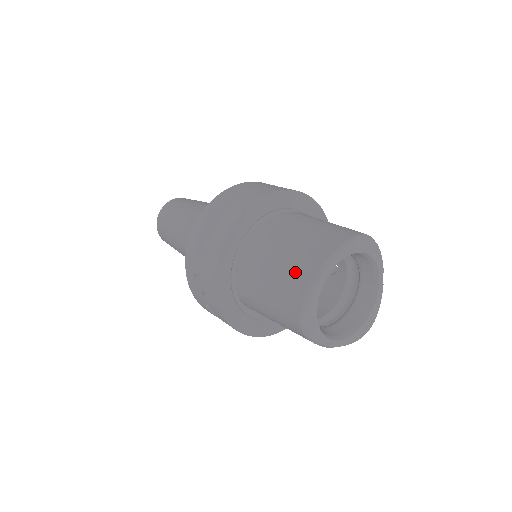
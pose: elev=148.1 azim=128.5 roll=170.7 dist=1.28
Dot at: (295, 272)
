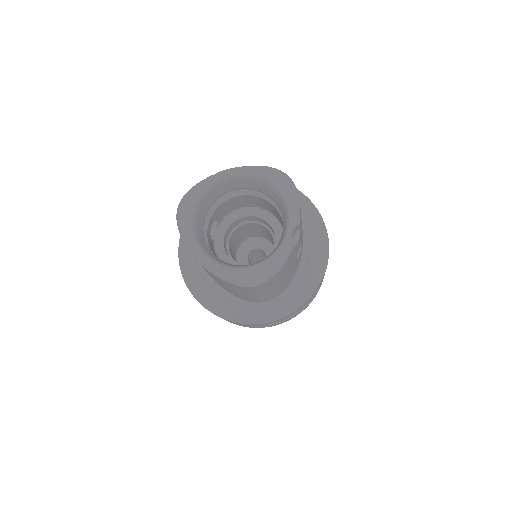
Dot at: occluded
